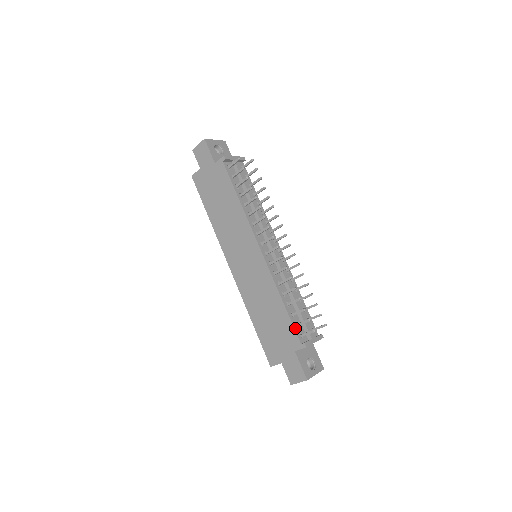
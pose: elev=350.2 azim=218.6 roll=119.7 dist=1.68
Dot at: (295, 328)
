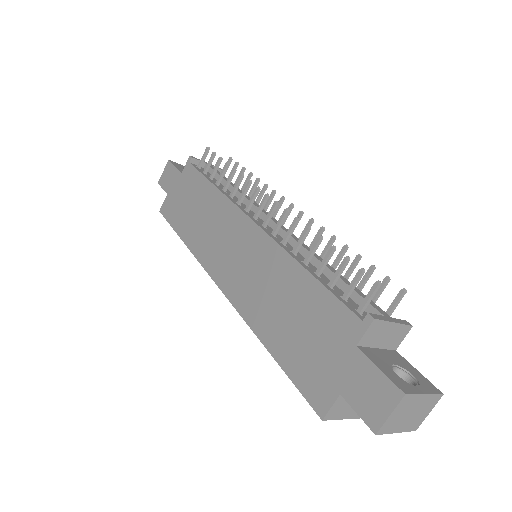
Dot at: (341, 300)
